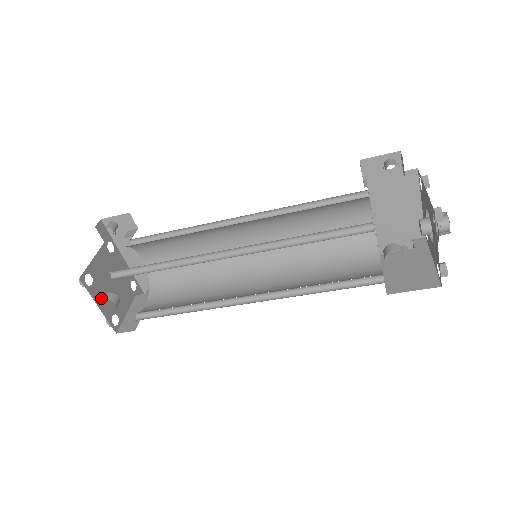
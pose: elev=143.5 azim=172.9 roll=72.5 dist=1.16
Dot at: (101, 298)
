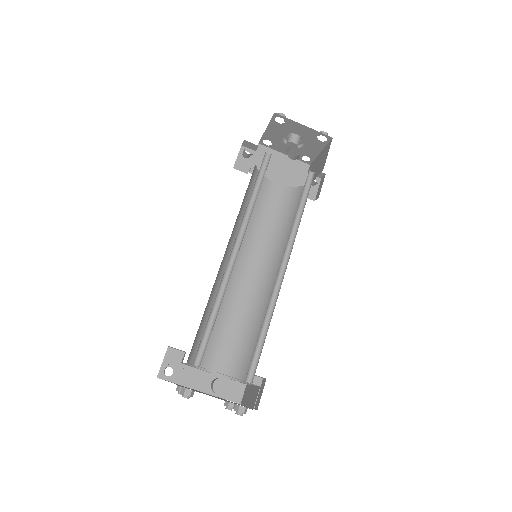
Dot at: occluded
